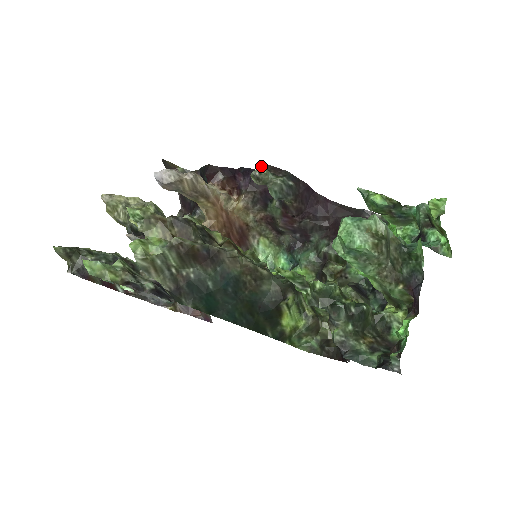
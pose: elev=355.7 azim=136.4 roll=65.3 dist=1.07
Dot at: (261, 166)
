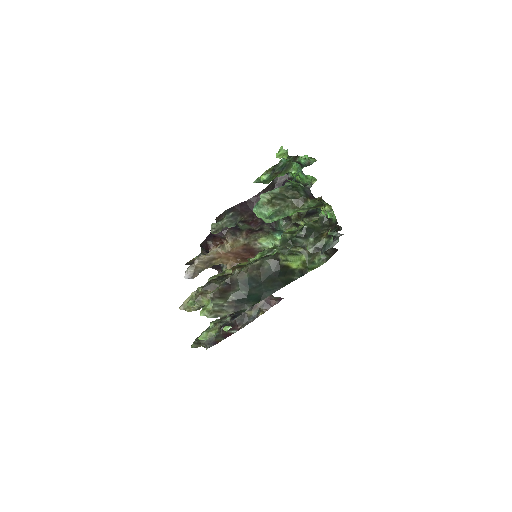
Dot at: (211, 225)
